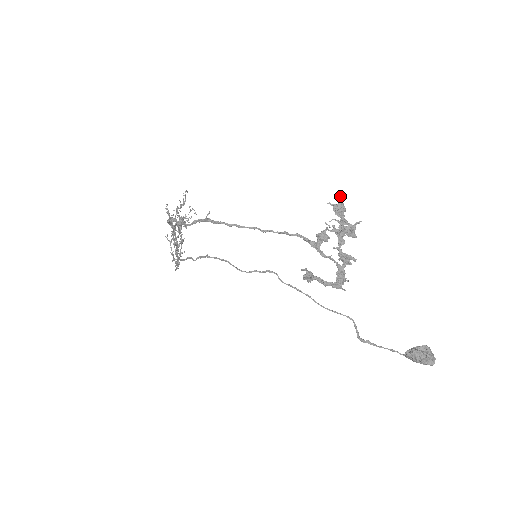
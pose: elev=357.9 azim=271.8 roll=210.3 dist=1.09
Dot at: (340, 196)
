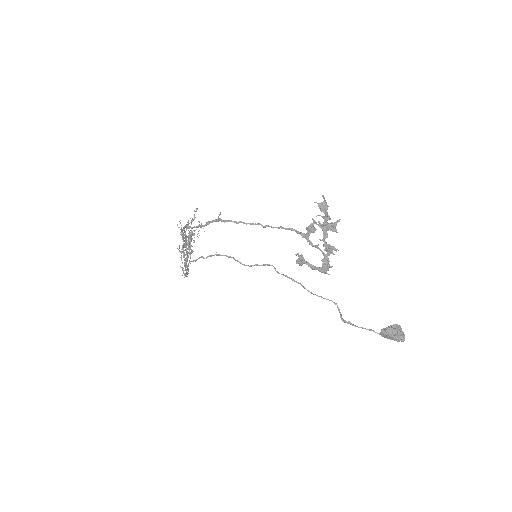
Dot at: (324, 197)
